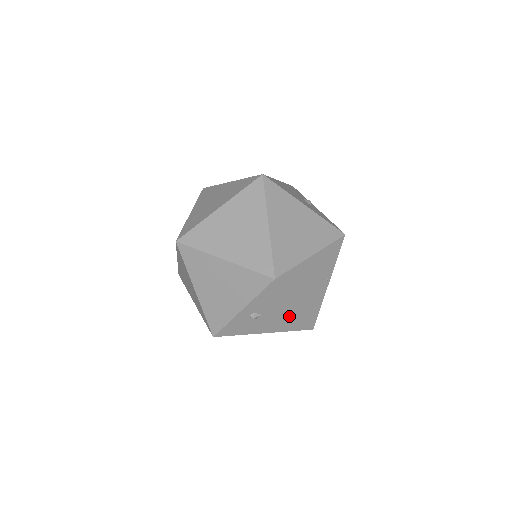
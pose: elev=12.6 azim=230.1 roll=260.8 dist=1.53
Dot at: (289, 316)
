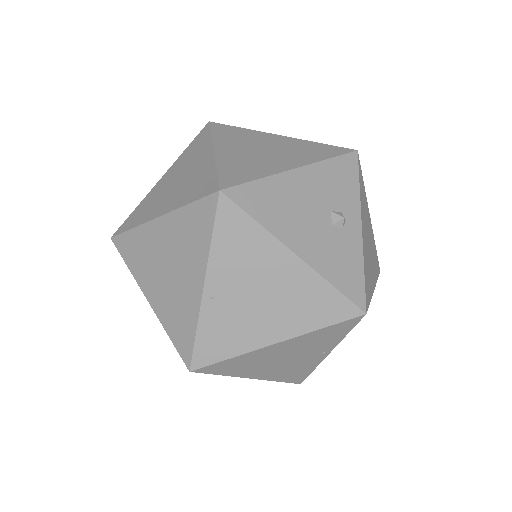
Dot at: occluded
